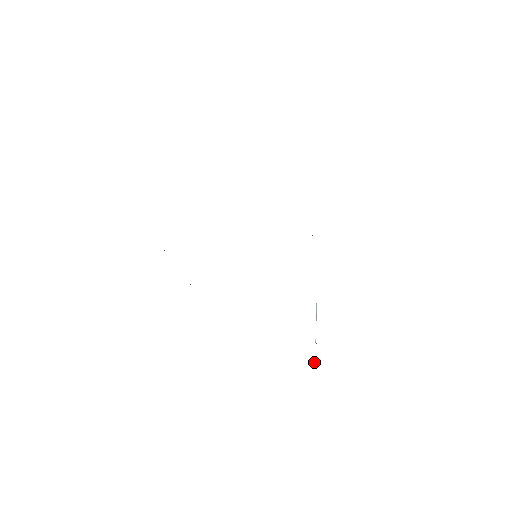
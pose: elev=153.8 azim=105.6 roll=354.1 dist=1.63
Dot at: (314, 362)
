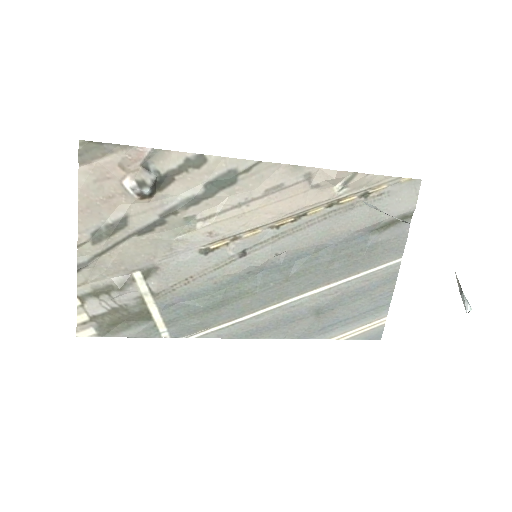
Dot at: occluded
